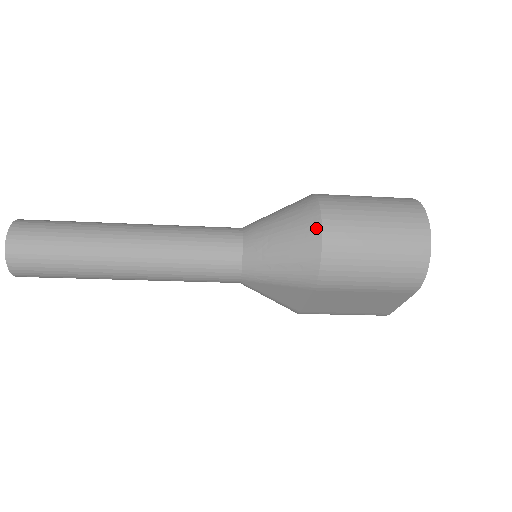
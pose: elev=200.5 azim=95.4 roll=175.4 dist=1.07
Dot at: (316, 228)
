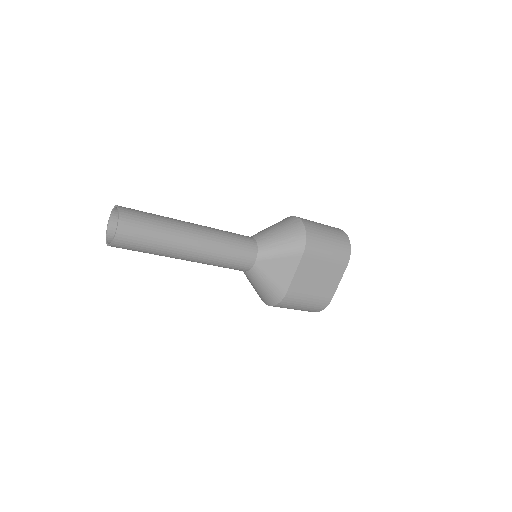
Dot at: (298, 221)
